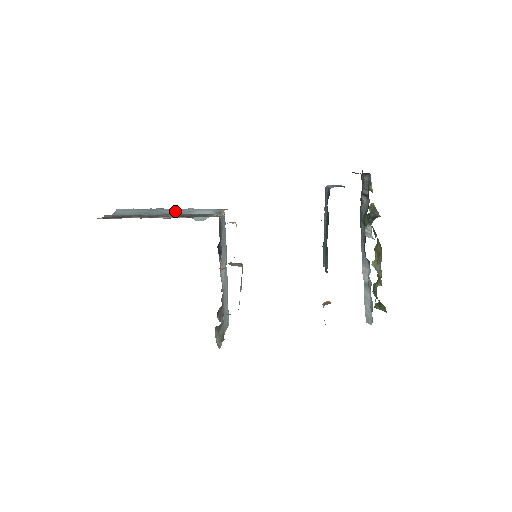
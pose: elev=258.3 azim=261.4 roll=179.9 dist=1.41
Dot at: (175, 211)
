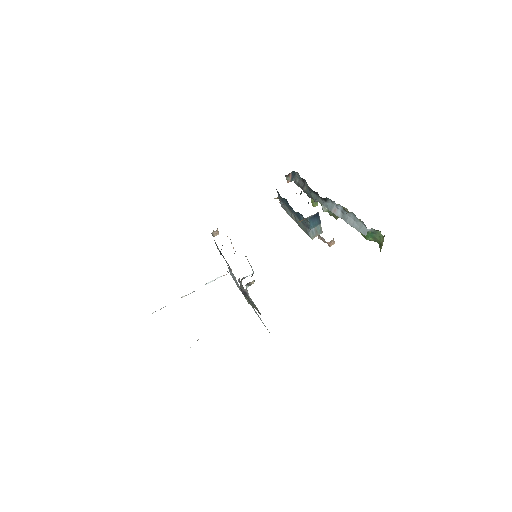
Dot at: occluded
